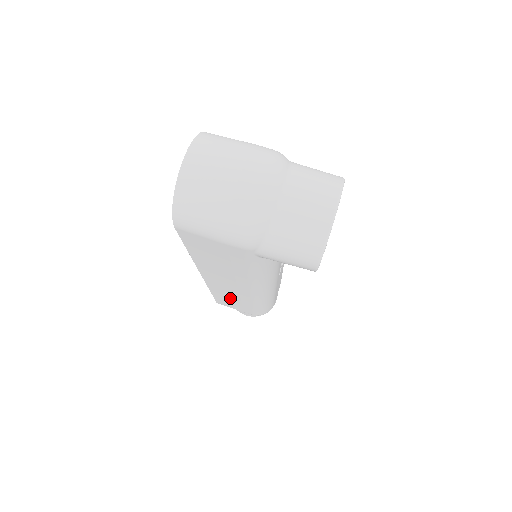
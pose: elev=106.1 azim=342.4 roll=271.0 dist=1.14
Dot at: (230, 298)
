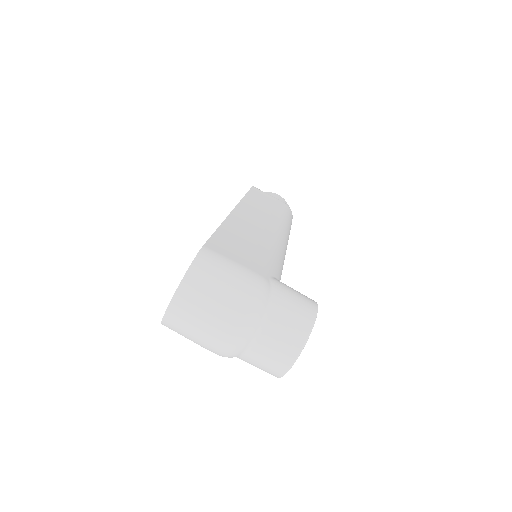
Dot at: occluded
